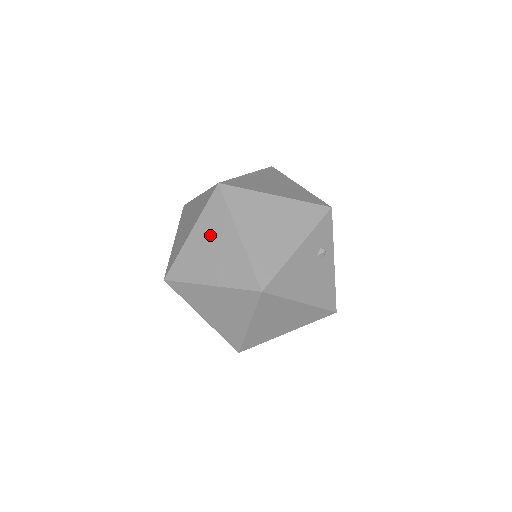
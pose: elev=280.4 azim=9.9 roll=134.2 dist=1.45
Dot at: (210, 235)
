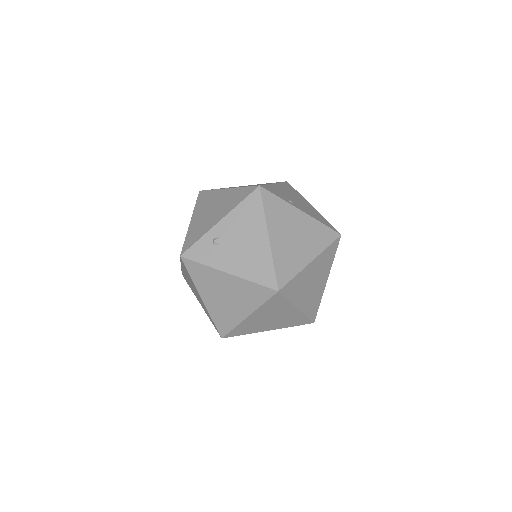
Dot at: (269, 314)
